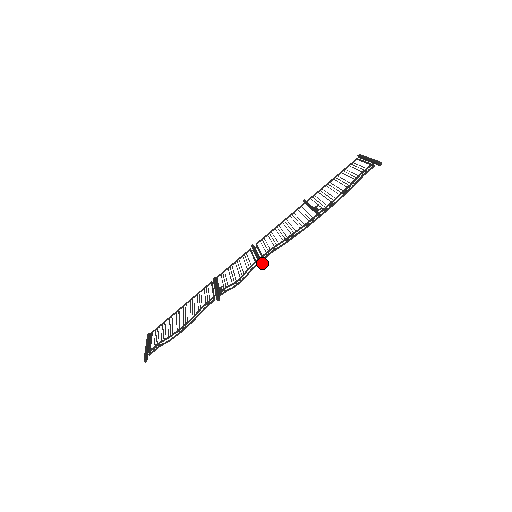
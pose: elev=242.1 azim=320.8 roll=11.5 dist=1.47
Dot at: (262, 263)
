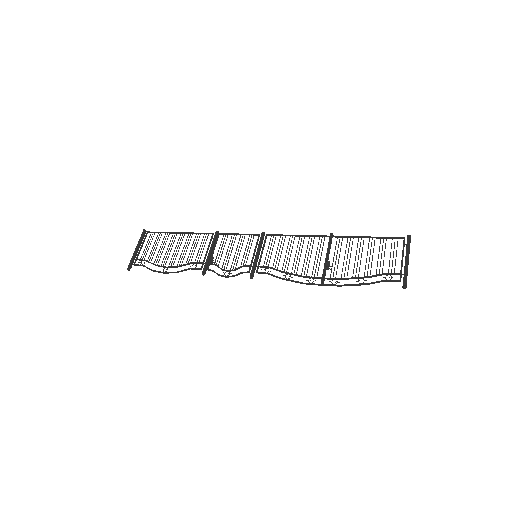
Dot at: (252, 278)
